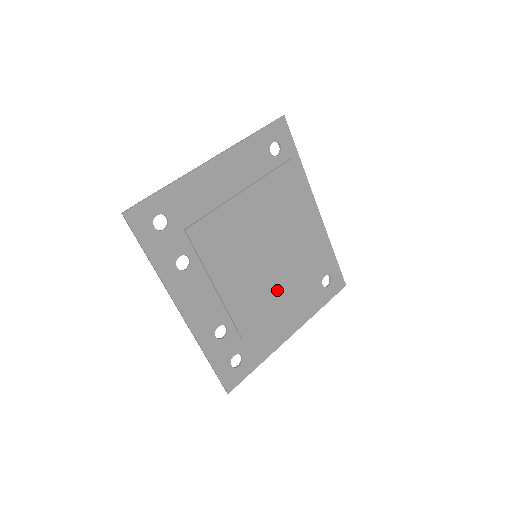
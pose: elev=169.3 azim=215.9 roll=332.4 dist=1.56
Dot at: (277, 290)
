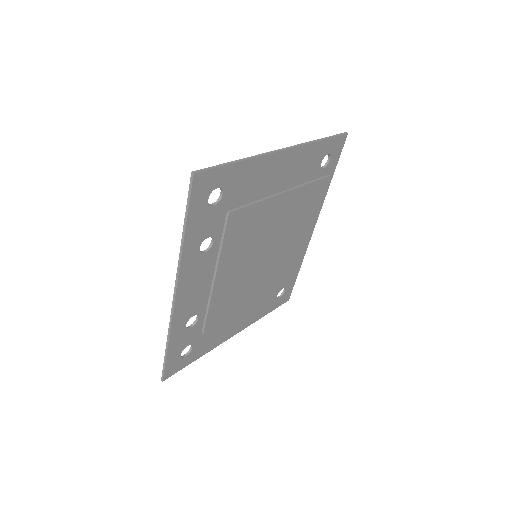
Dot at: (251, 293)
